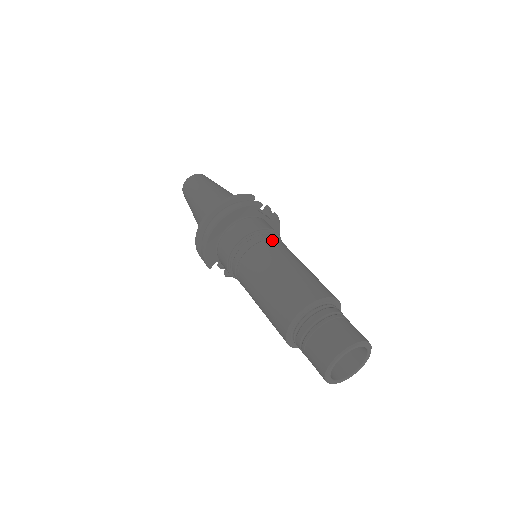
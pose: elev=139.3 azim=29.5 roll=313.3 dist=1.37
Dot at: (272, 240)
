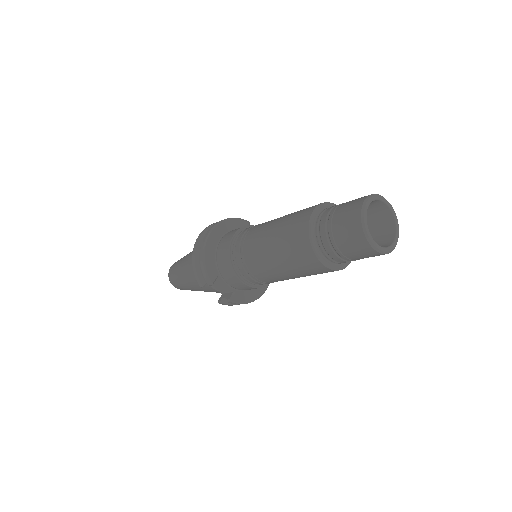
Dot at: occluded
